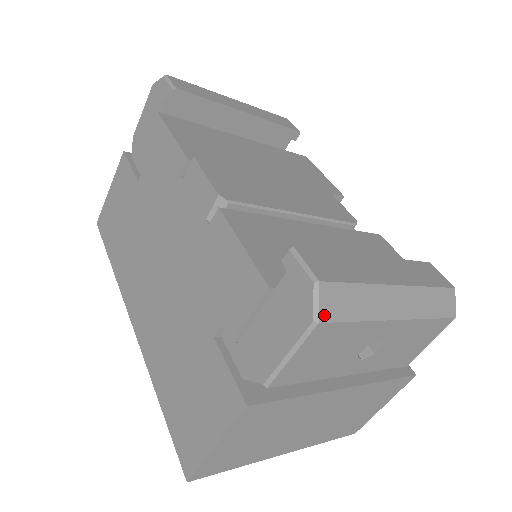
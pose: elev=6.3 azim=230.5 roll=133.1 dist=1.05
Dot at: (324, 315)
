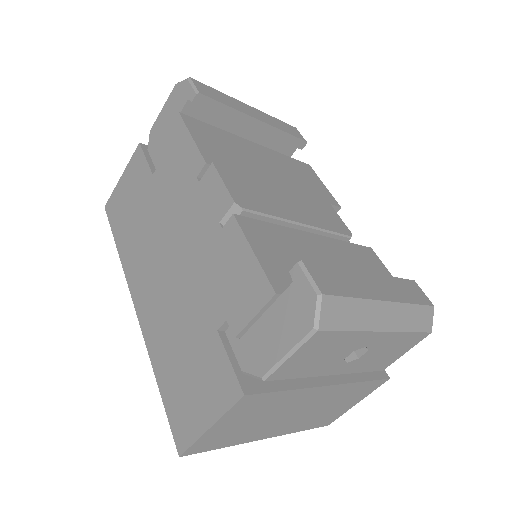
Dot at: (323, 324)
